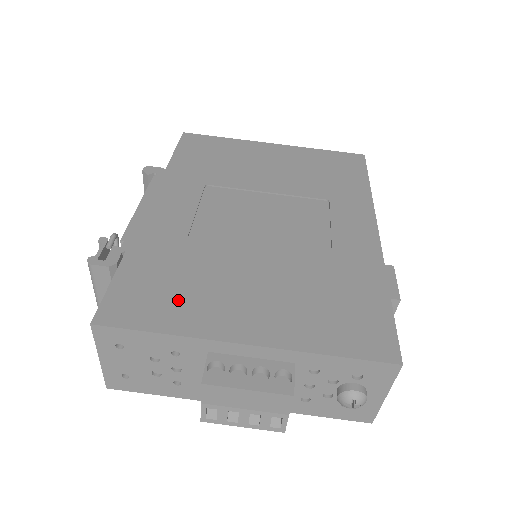
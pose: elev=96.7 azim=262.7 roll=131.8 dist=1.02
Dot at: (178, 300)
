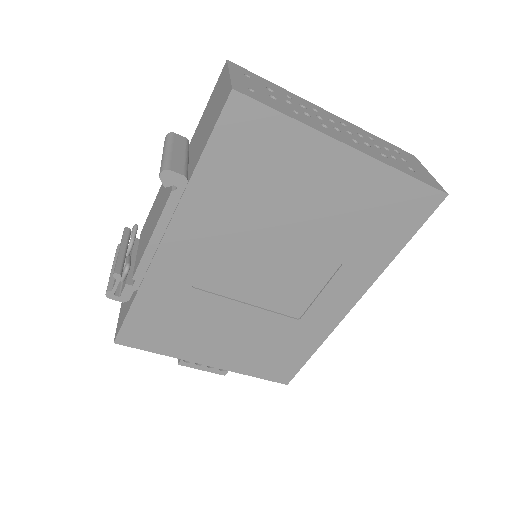
Dot at: (172, 337)
